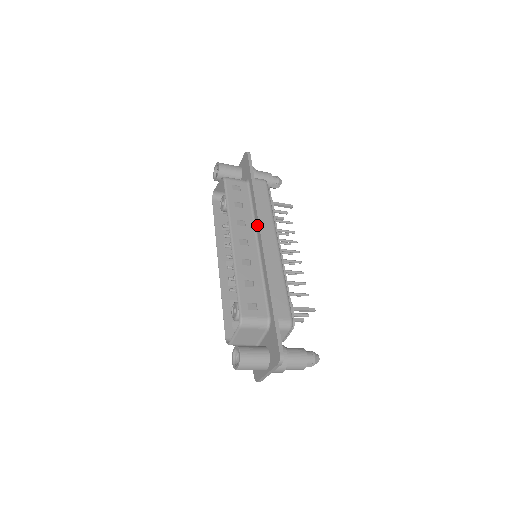
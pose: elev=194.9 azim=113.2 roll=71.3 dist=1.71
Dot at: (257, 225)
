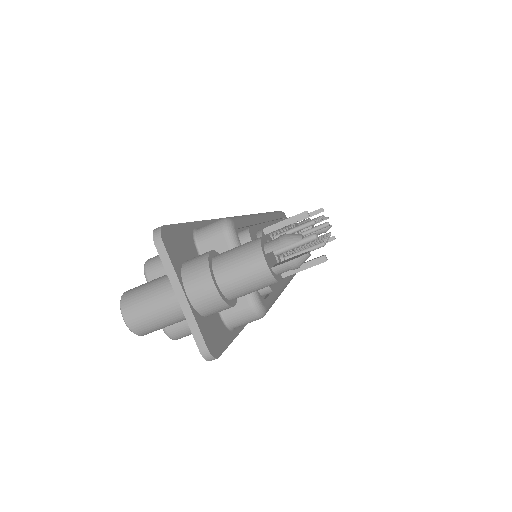
Dot at: occluded
